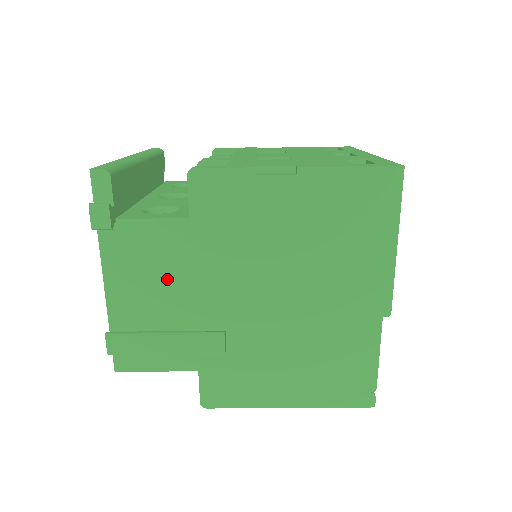
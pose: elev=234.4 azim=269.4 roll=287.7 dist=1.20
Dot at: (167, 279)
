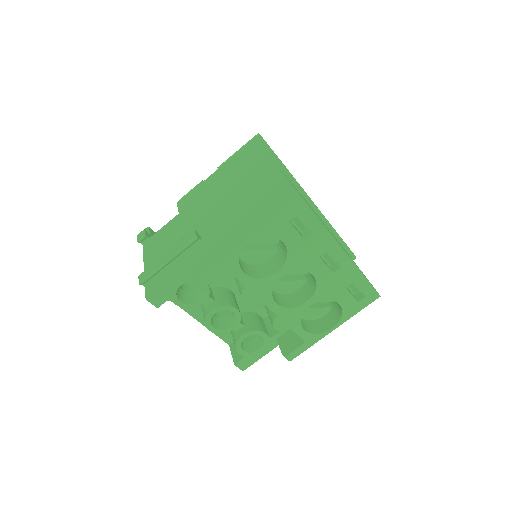
Dot at: (171, 239)
